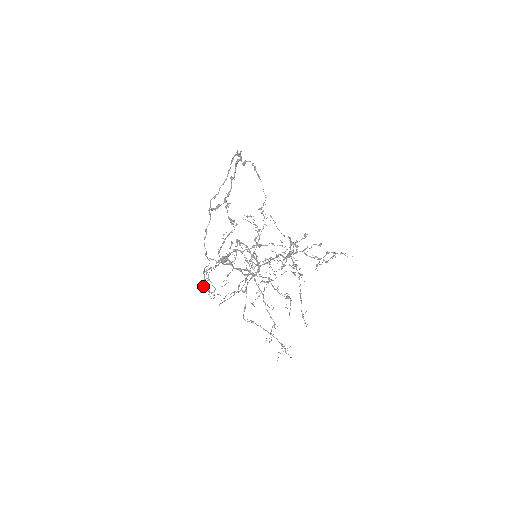
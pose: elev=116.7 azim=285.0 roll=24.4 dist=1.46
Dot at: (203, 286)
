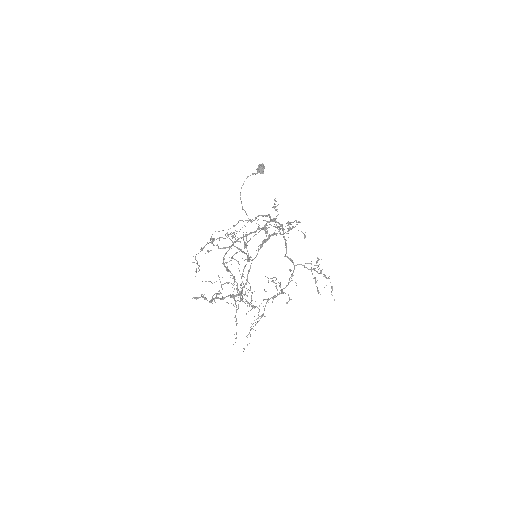
Dot at: occluded
